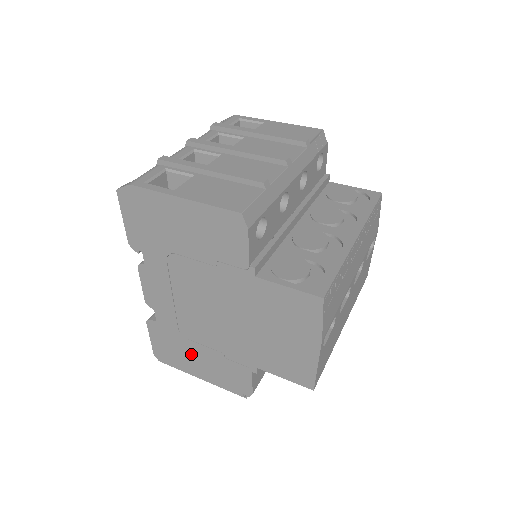
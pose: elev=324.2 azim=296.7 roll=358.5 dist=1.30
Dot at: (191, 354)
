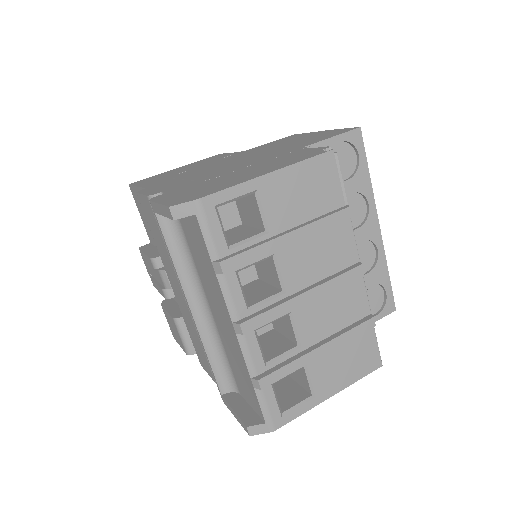
Dot at: occluded
